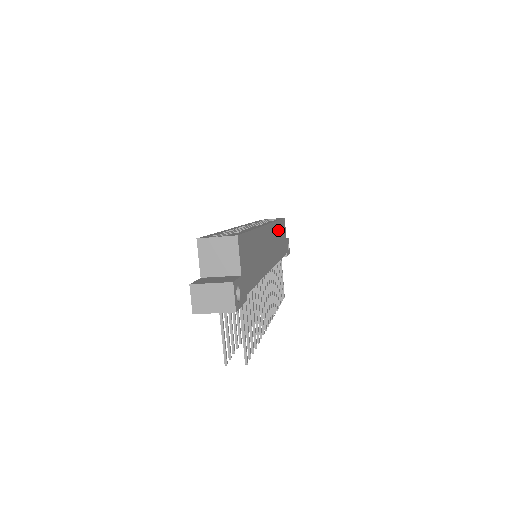
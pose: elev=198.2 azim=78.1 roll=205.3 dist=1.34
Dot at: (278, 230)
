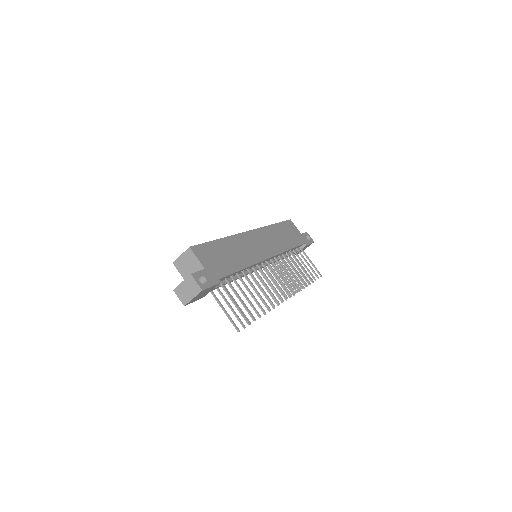
Dot at: (277, 230)
